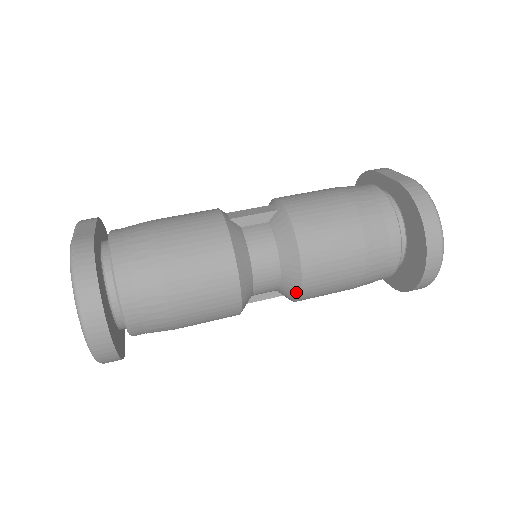
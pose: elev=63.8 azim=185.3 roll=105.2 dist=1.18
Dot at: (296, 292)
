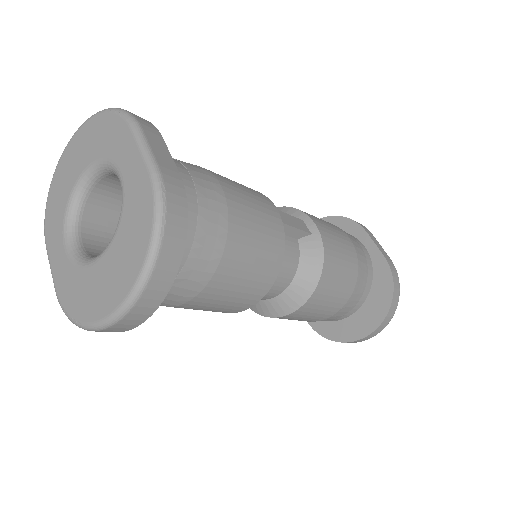
Dot at: (276, 313)
